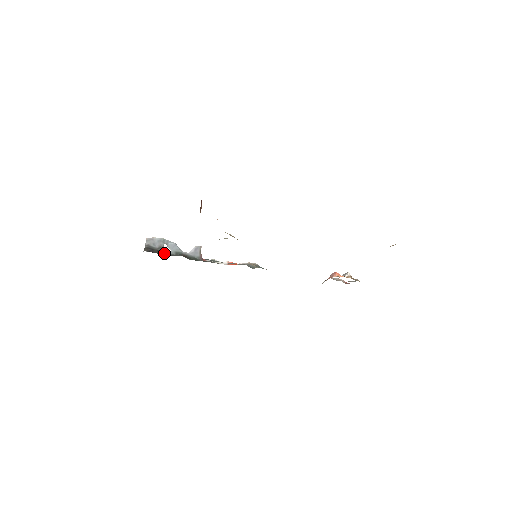
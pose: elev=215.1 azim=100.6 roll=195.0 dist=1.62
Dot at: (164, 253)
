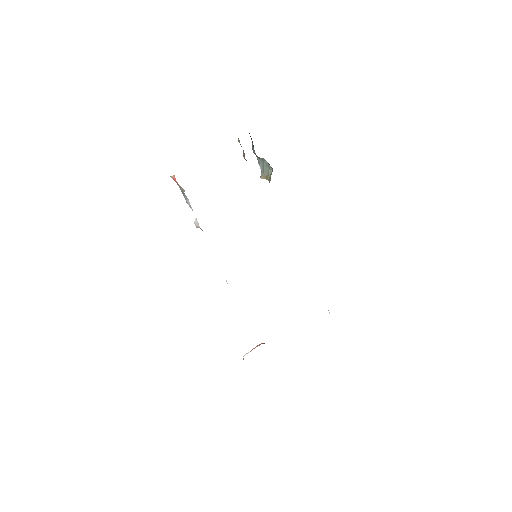
Dot at: occluded
